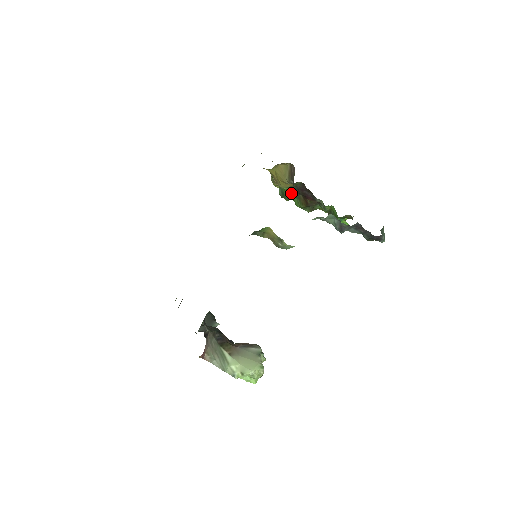
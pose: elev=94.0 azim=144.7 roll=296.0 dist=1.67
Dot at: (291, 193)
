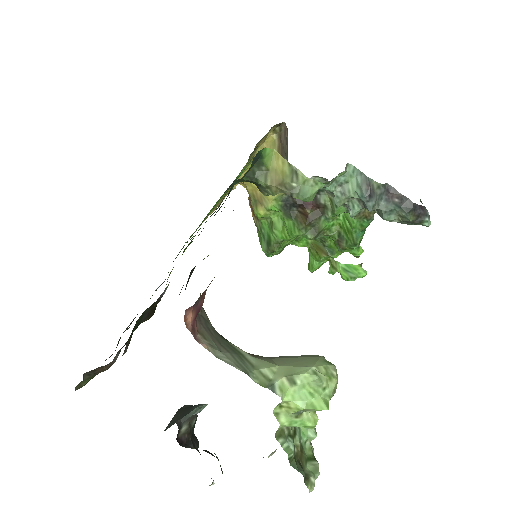
Dot at: (281, 225)
